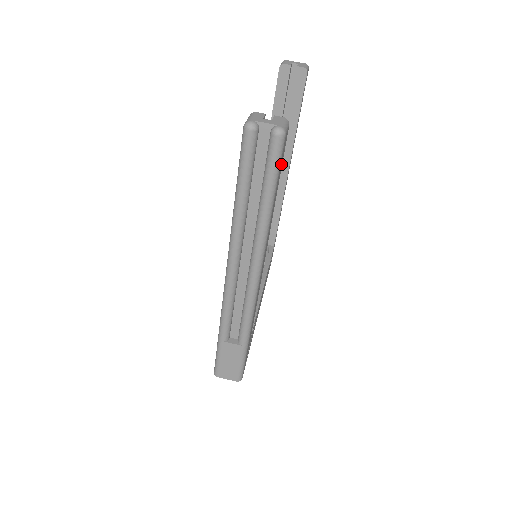
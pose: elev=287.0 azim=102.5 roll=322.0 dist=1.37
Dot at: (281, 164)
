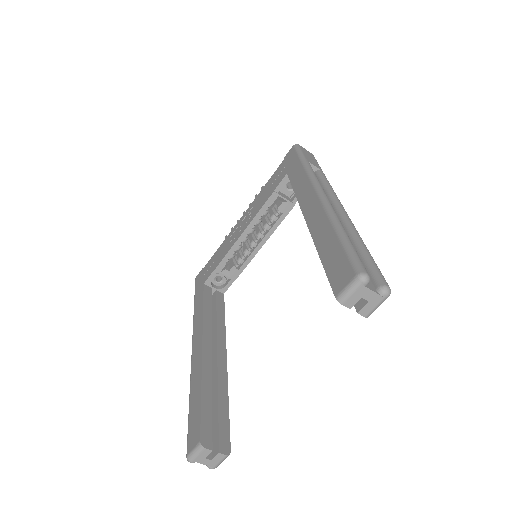
Dot at: occluded
